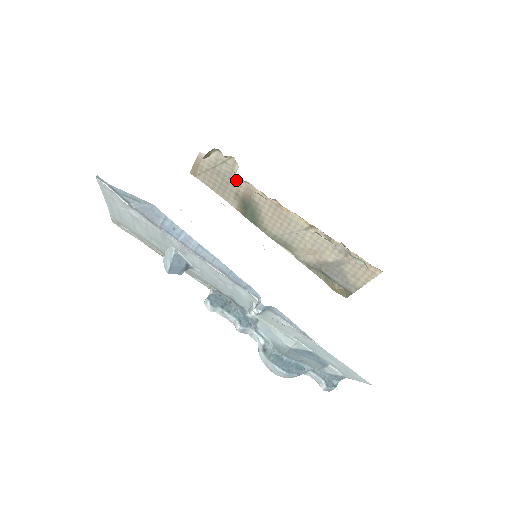
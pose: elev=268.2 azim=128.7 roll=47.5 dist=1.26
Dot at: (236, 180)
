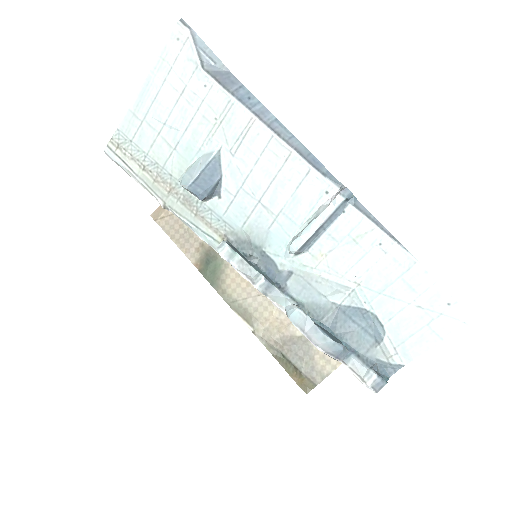
Dot at: occluded
